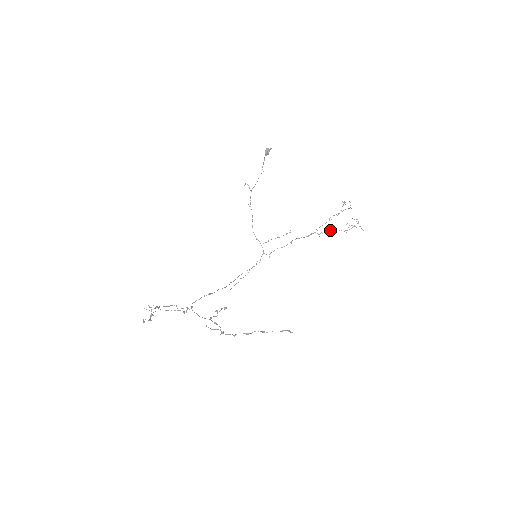
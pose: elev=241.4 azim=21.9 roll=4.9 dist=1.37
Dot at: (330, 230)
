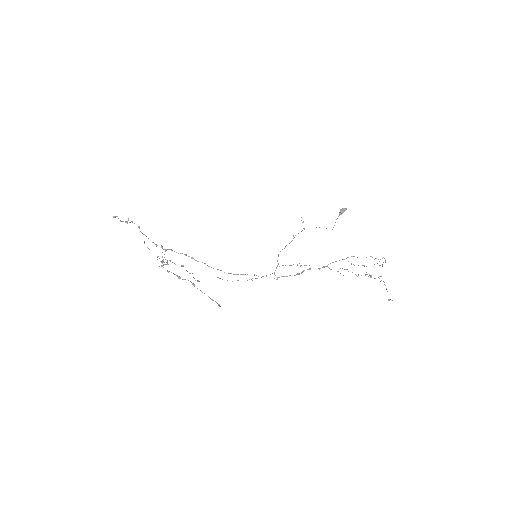
Dot at: occluded
